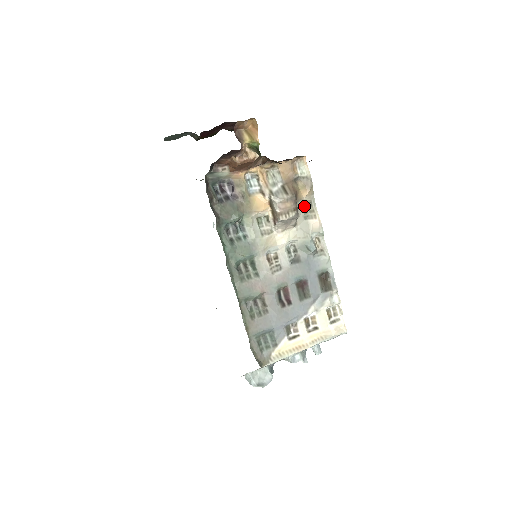
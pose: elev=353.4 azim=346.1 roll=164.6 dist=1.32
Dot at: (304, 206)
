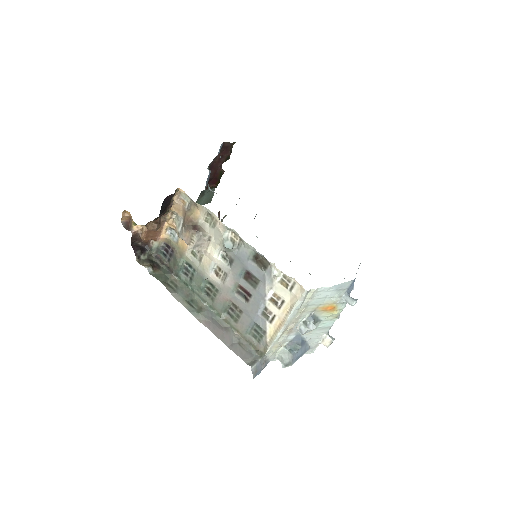
Dot at: (208, 219)
